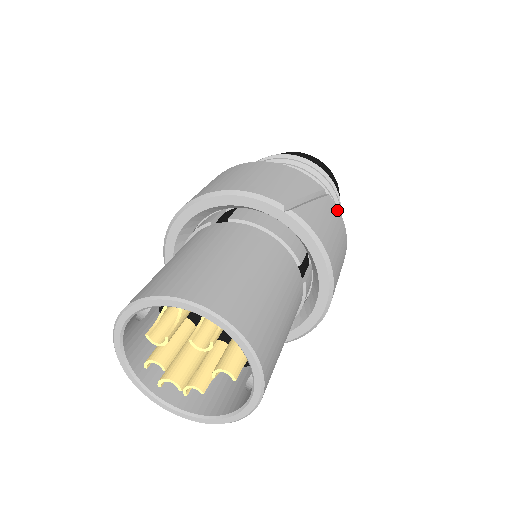
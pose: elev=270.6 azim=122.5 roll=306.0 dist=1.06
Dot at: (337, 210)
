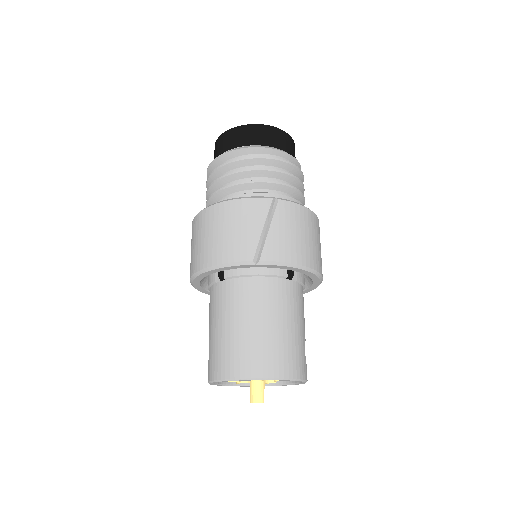
Dot at: (291, 205)
